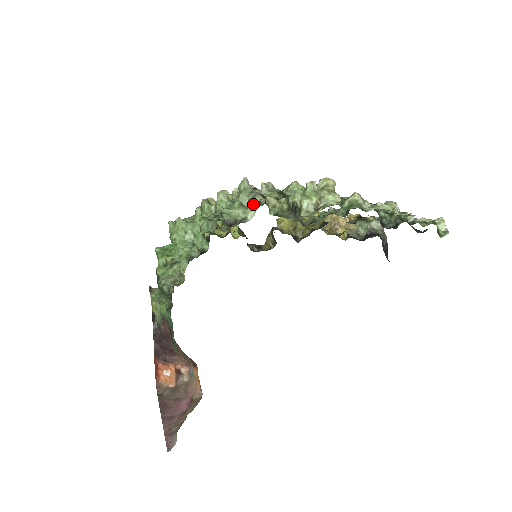
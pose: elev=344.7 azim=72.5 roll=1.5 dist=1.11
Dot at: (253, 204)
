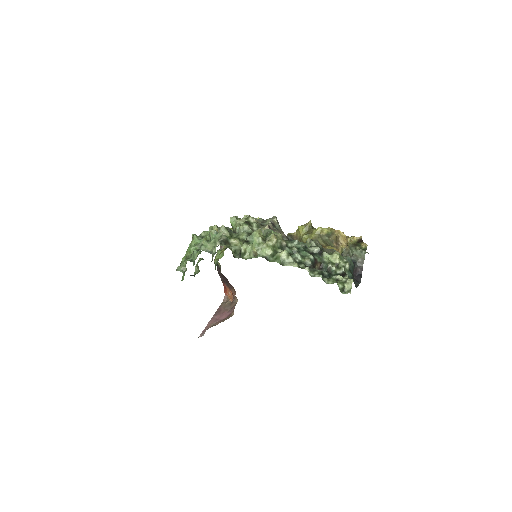
Dot at: (215, 246)
